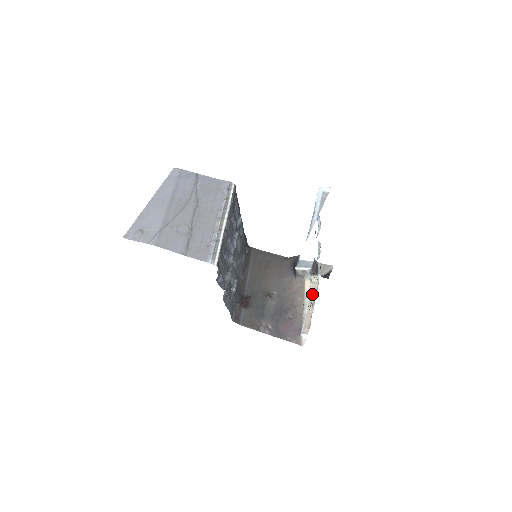
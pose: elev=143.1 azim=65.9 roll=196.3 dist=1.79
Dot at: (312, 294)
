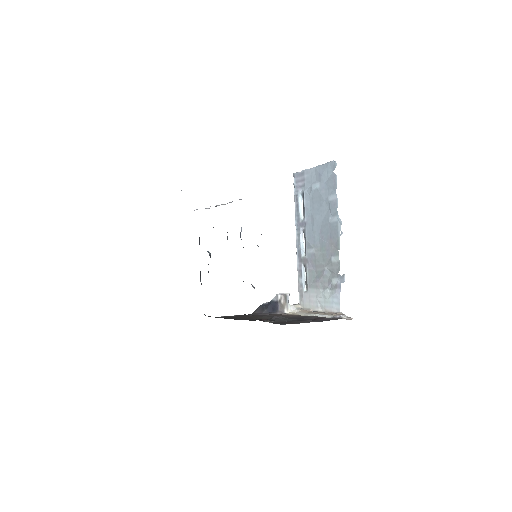
Dot at: (325, 273)
